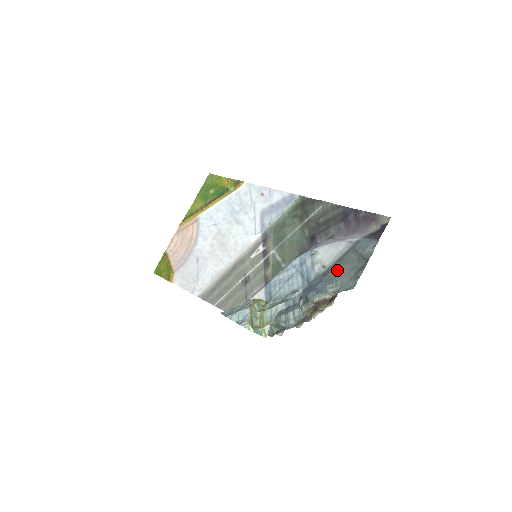
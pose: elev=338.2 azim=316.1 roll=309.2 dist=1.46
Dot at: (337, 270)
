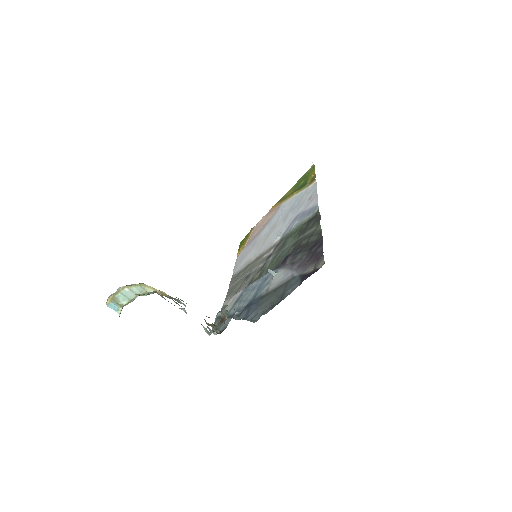
Dot at: (267, 298)
